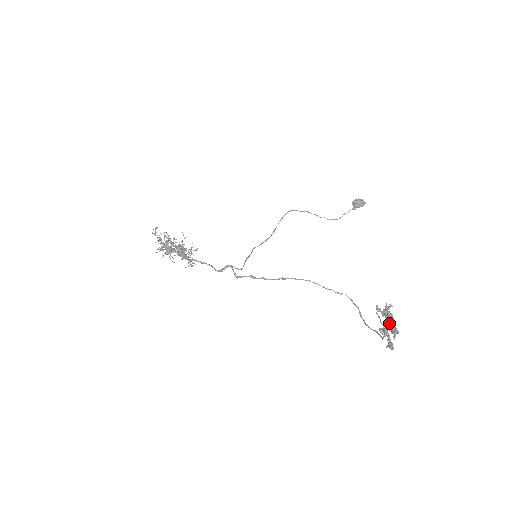
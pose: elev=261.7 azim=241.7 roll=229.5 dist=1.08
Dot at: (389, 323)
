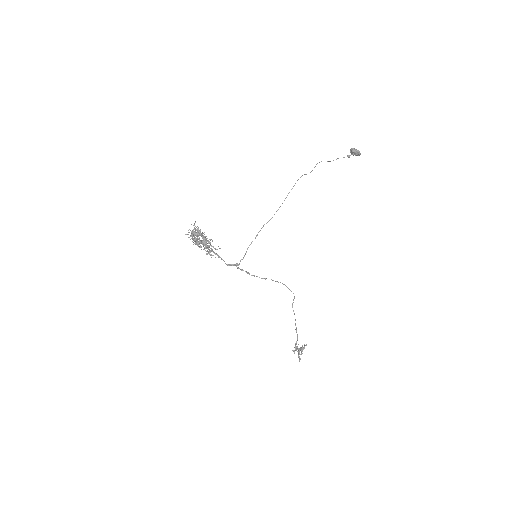
Dot at: occluded
